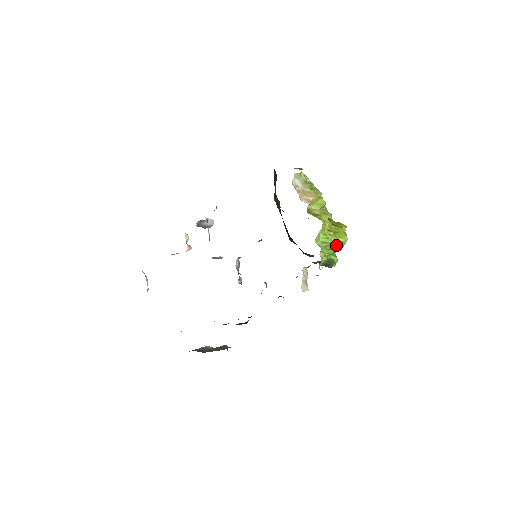
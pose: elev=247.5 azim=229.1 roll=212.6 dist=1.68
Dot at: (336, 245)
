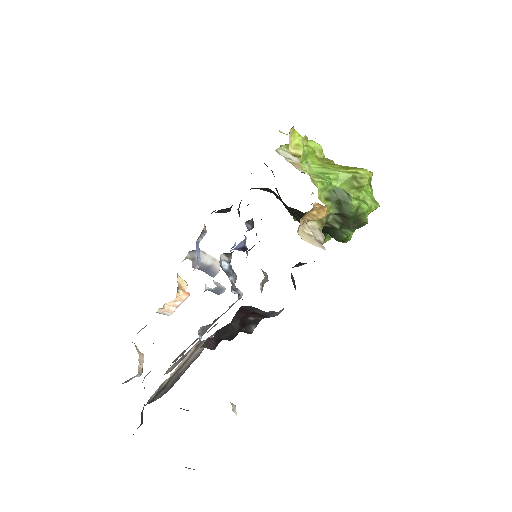
Dot at: (348, 178)
